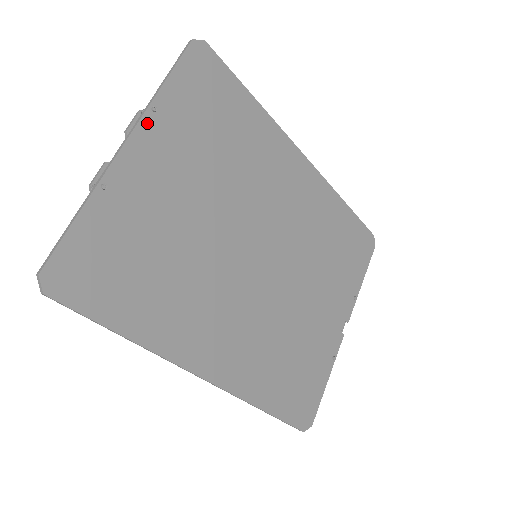
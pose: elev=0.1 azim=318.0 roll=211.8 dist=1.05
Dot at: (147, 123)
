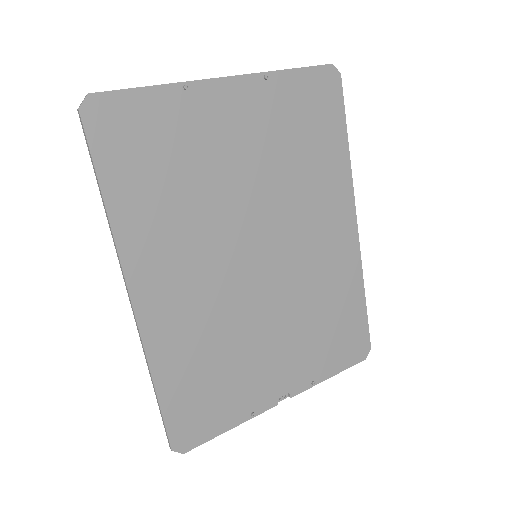
Dot at: (253, 81)
